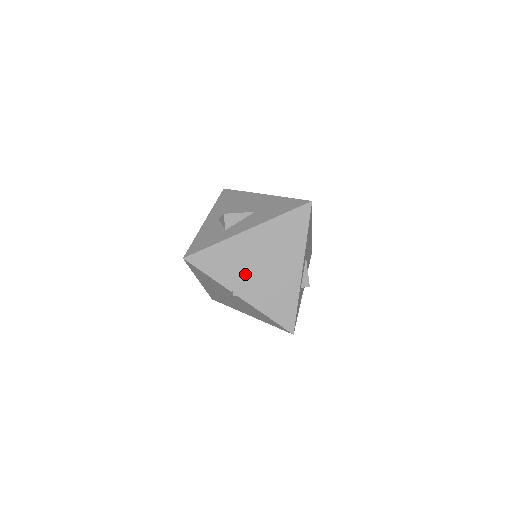
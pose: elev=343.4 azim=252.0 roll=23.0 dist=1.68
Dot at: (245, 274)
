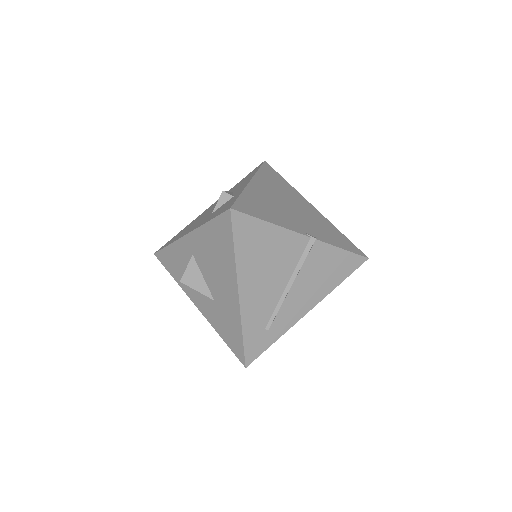
Dot at: occluded
